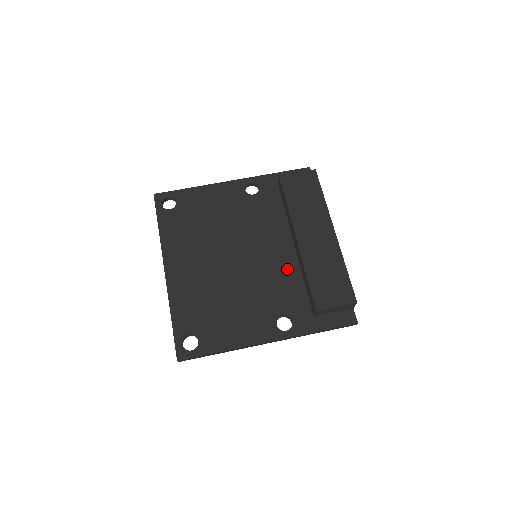
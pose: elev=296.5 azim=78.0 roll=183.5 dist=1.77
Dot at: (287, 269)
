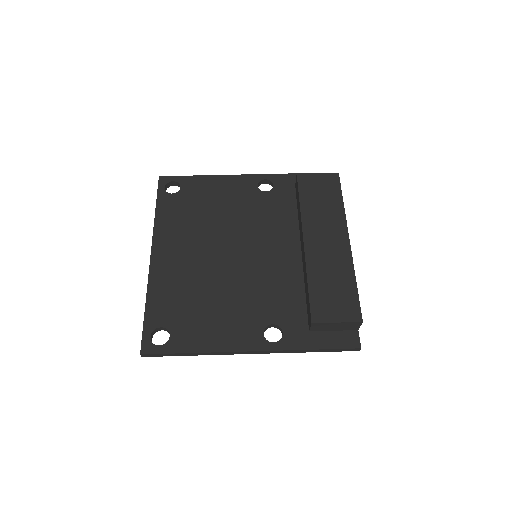
Dot at: (288, 274)
